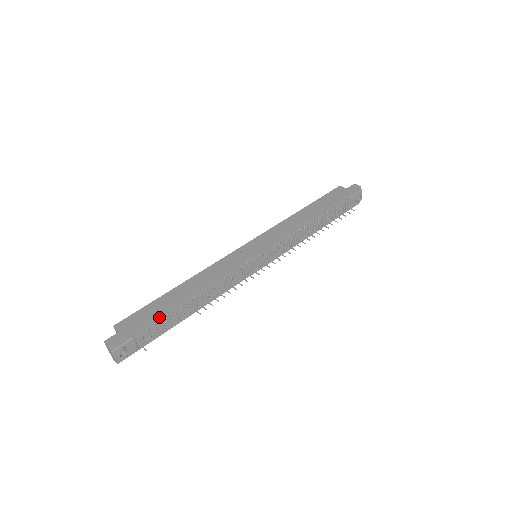
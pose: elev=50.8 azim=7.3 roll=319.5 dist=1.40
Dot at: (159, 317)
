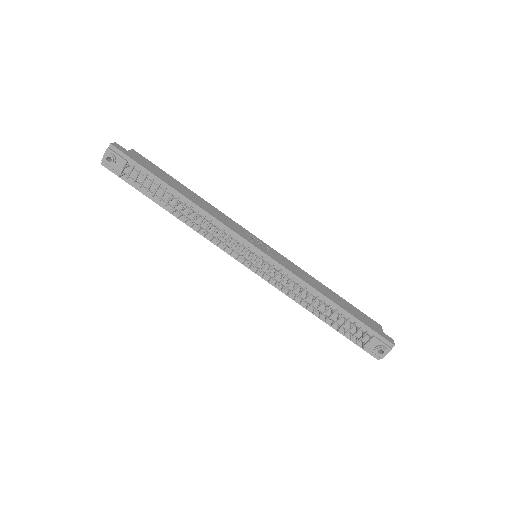
Dot at: (154, 177)
